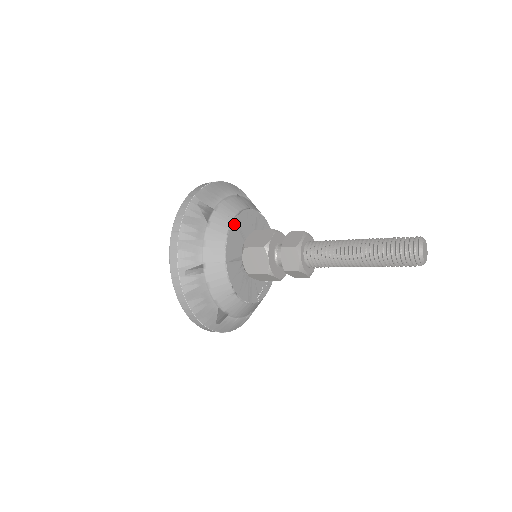
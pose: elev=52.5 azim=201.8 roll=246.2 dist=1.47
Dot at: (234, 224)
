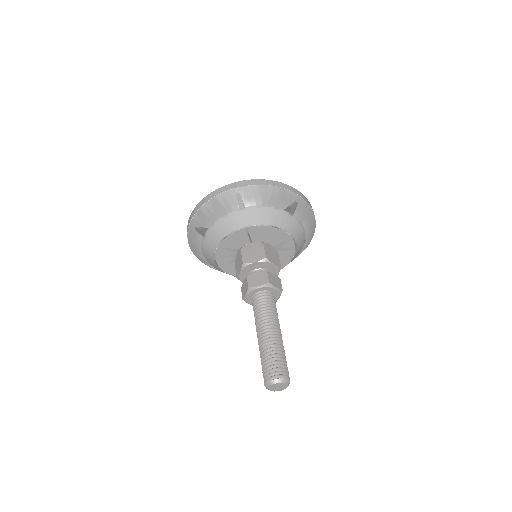
Dot at: (244, 230)
